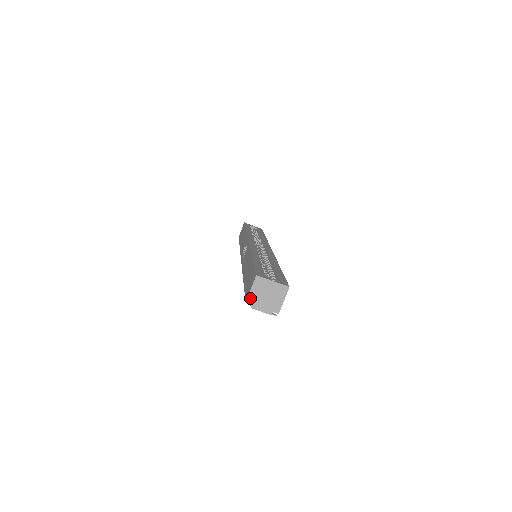
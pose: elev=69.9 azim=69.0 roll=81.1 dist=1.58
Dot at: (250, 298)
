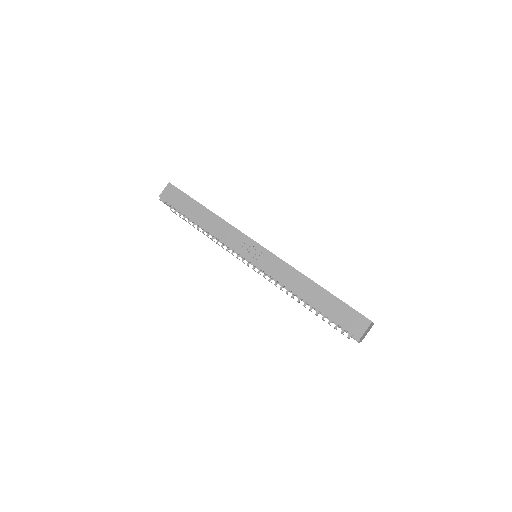
Dot at: (362, 336)
